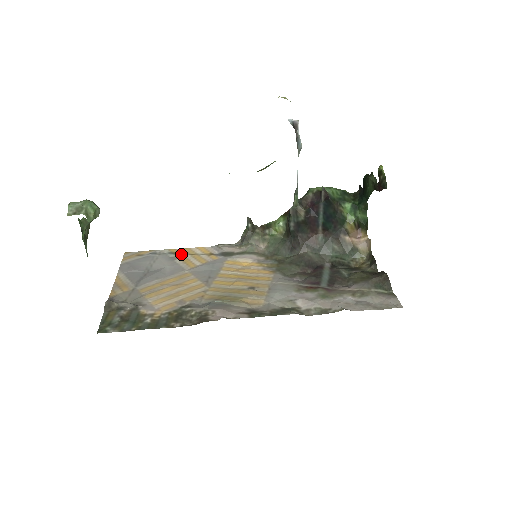
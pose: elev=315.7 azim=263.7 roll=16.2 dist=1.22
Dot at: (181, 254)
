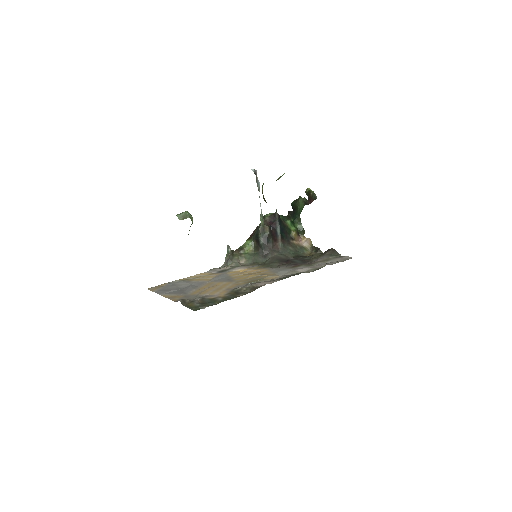
Dot at: (191, 279)
